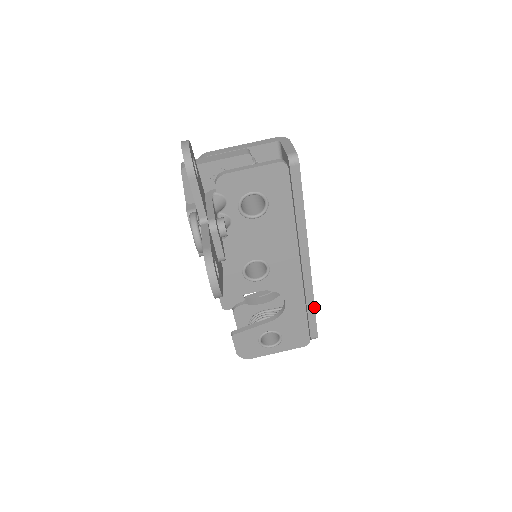
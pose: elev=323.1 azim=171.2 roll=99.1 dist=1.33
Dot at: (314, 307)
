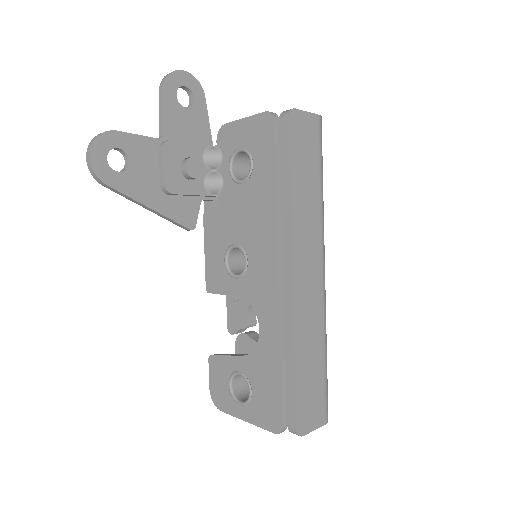
Dot at: (294, 363)
